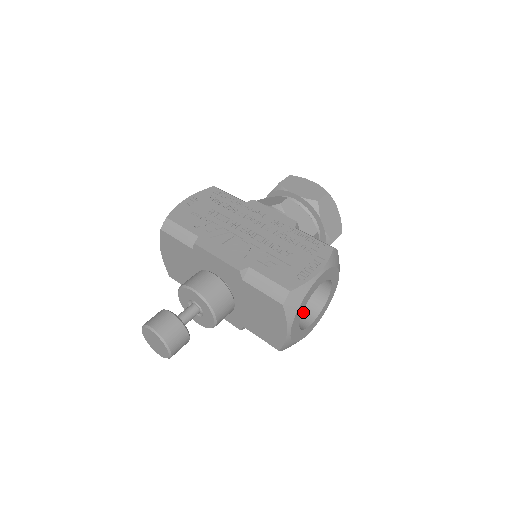
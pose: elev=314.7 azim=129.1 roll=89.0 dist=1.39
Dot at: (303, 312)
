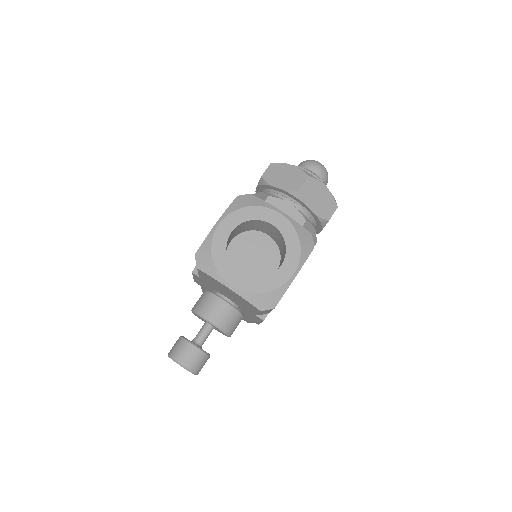
Dot at: occluded
